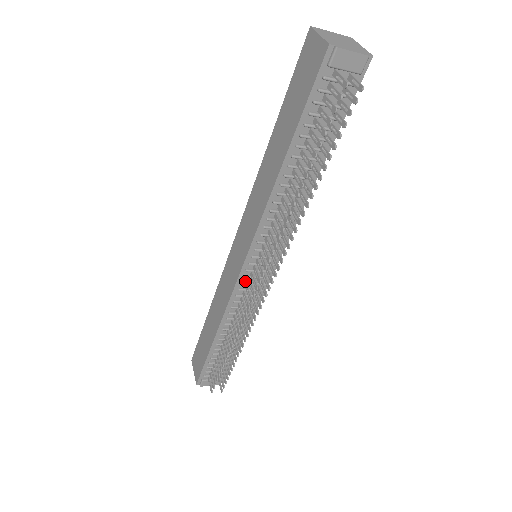
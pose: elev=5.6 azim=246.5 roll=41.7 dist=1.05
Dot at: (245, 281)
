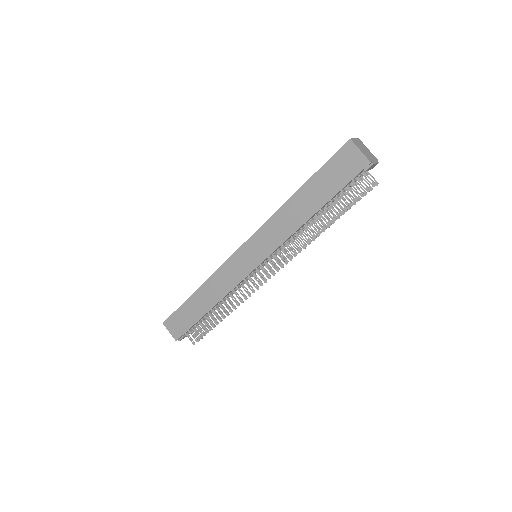
Dot at: (250, 274)
